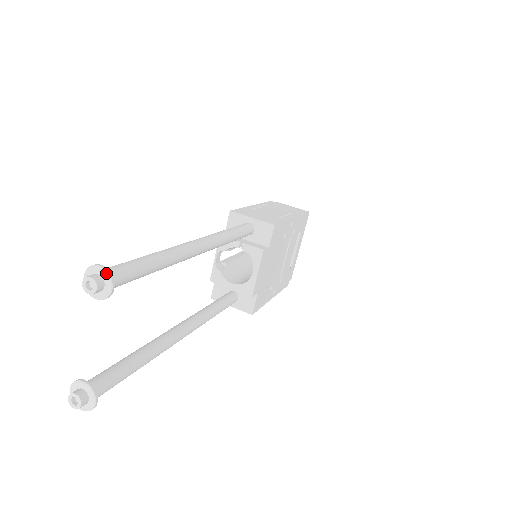
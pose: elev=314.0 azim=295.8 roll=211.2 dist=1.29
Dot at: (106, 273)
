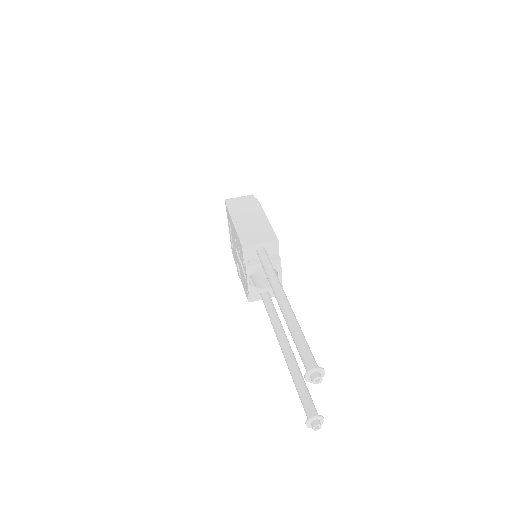
Dot at: (320, 369)
